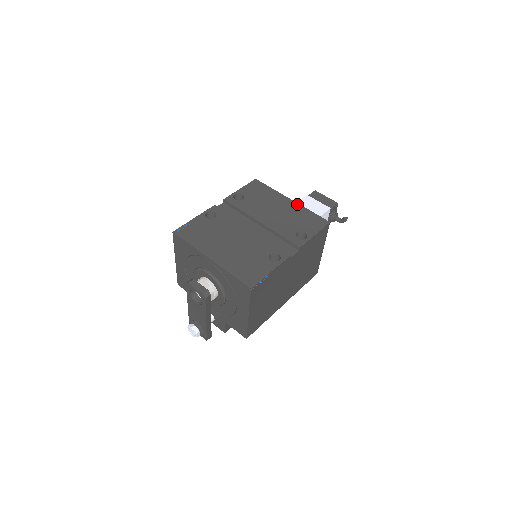
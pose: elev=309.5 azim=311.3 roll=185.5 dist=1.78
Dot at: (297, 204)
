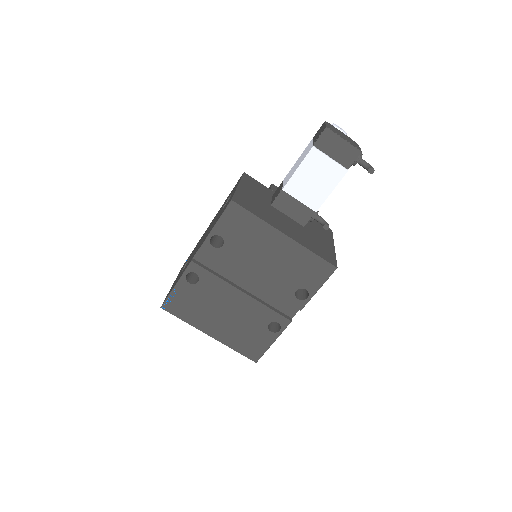
Dot at: (294, 243)
